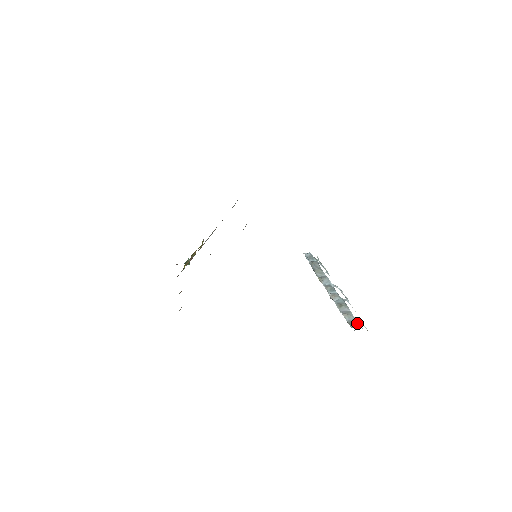
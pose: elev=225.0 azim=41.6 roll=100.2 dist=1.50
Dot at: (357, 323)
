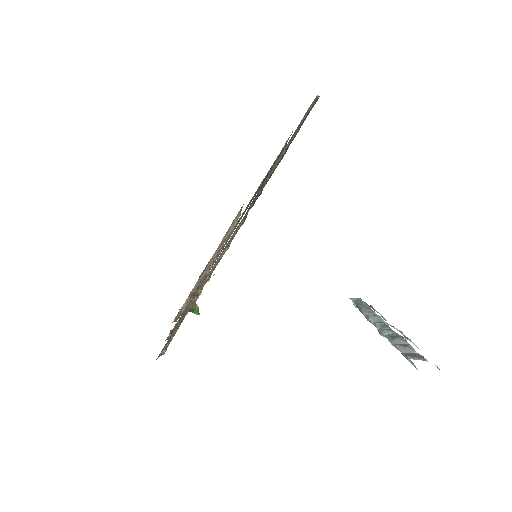
Dot at: (419, 356)
